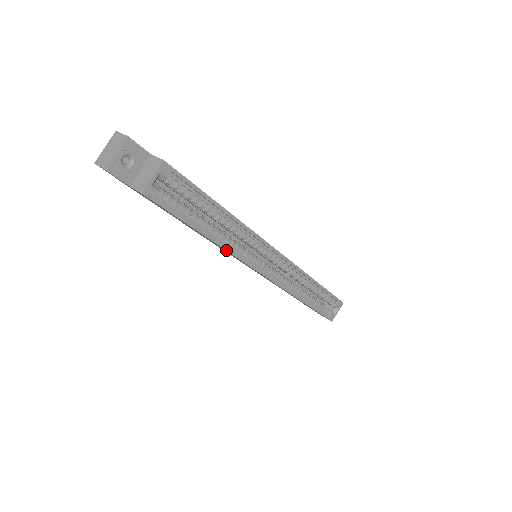
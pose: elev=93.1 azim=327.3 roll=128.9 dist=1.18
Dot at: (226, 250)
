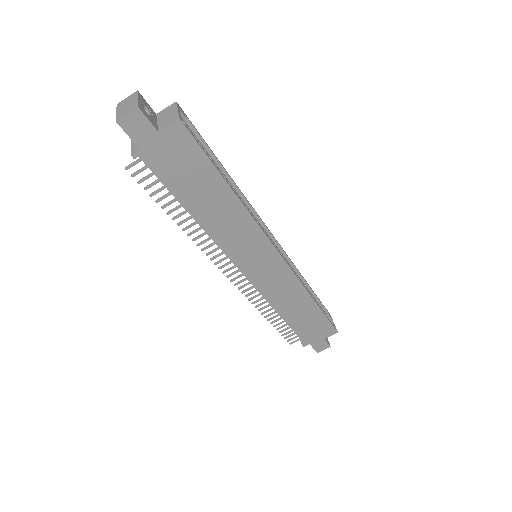
Dot at: (247, 210)
